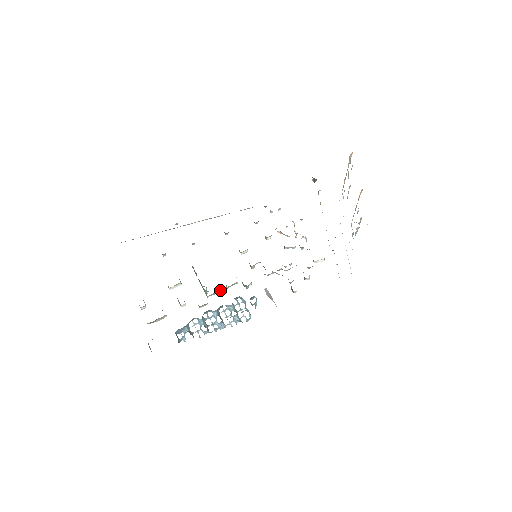
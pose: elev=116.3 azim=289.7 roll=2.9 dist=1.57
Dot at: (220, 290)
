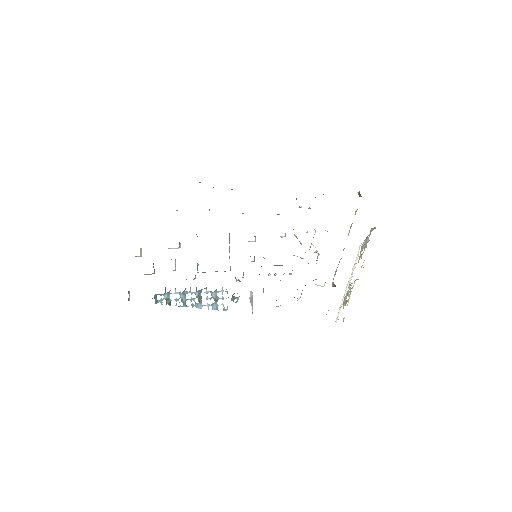
Dot at: occluded
